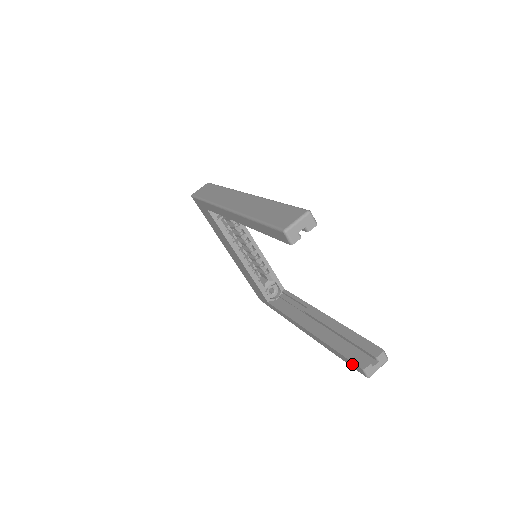
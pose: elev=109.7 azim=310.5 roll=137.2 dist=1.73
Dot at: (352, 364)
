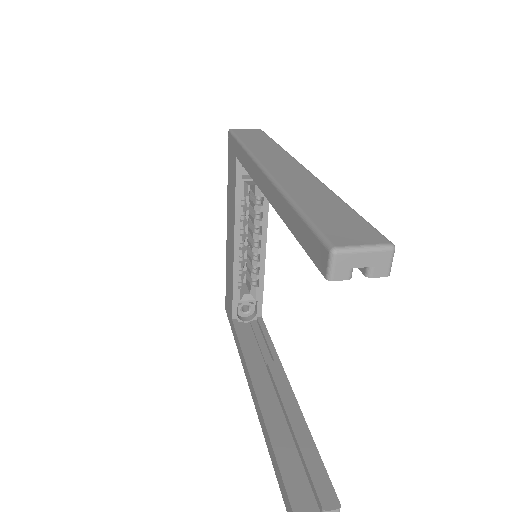
Dot at: (284, 491)
